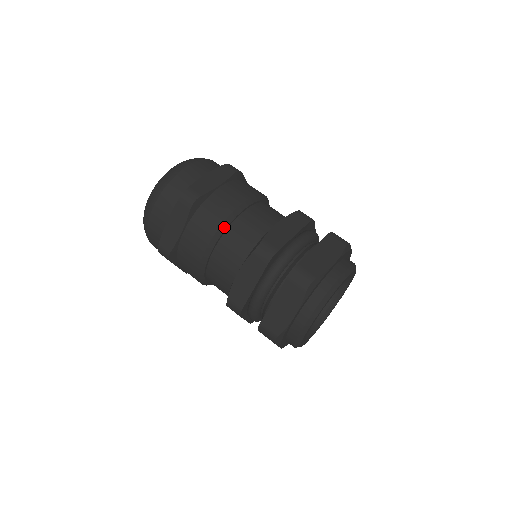
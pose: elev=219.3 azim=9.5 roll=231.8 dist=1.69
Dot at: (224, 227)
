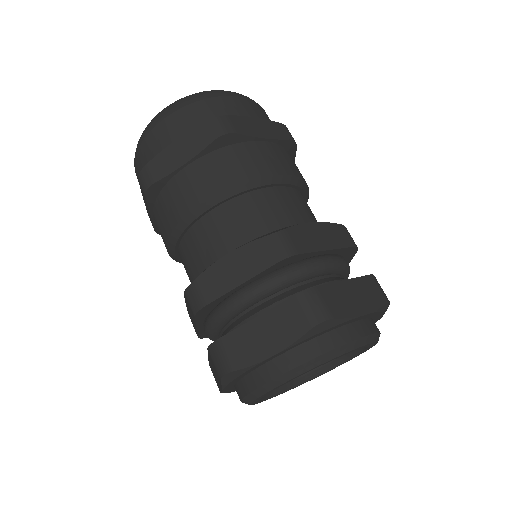
Dot at: (178, 233)
